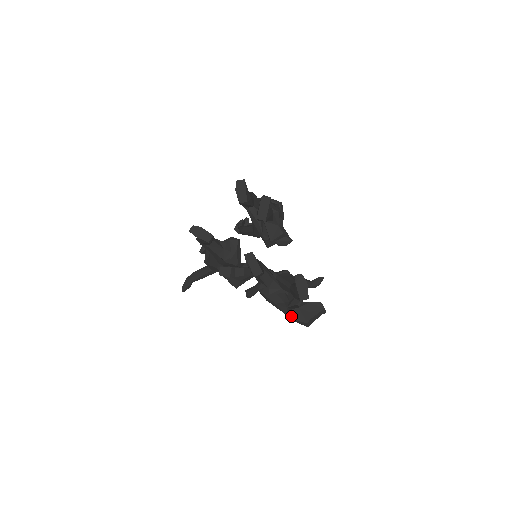
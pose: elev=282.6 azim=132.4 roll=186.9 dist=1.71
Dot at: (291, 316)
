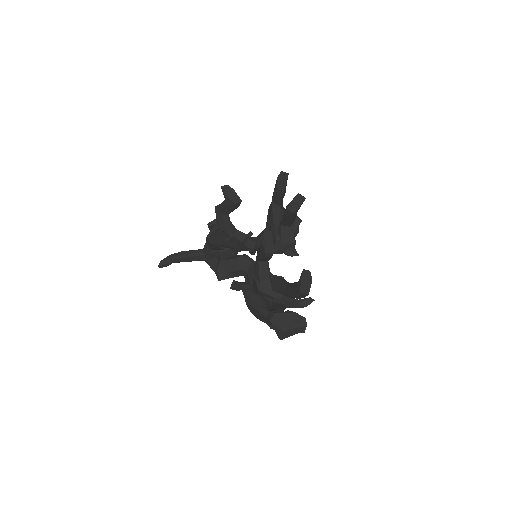
Dot at: (272, 319)
